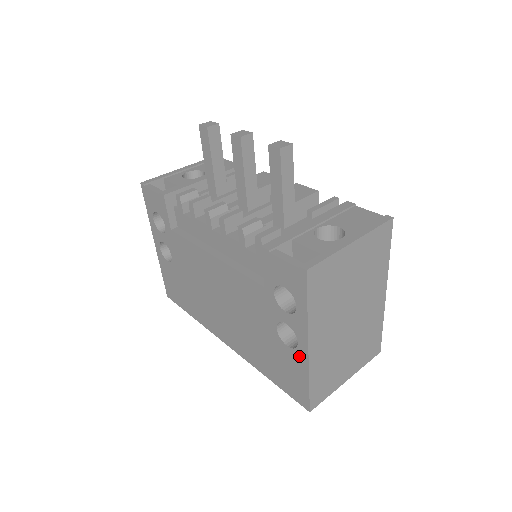
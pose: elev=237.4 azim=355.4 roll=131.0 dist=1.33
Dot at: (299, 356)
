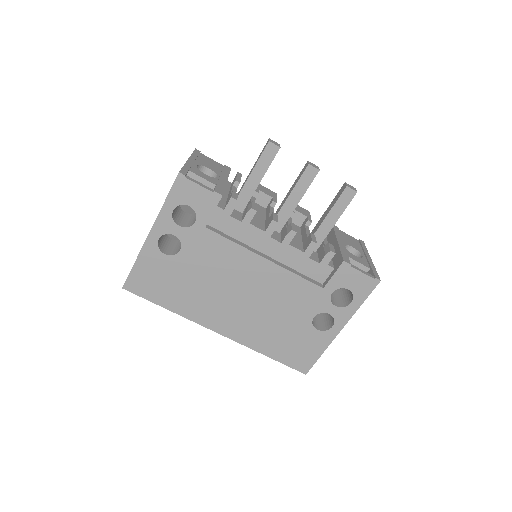
Dot at: (326, 336)
